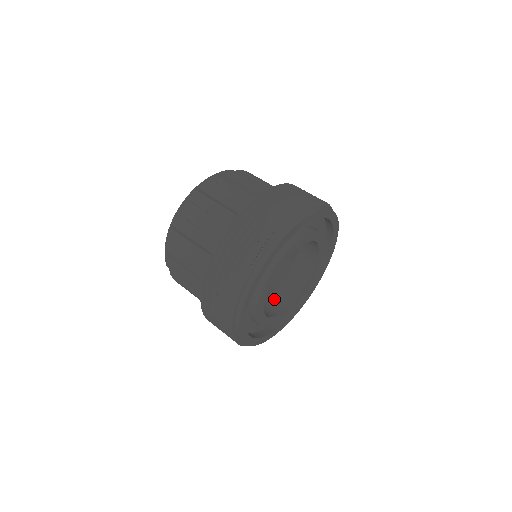
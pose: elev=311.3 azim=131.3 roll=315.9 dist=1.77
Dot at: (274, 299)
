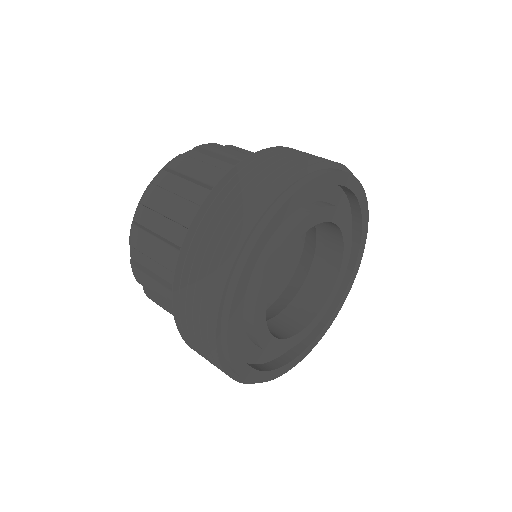
Dot at: (272, 325)
